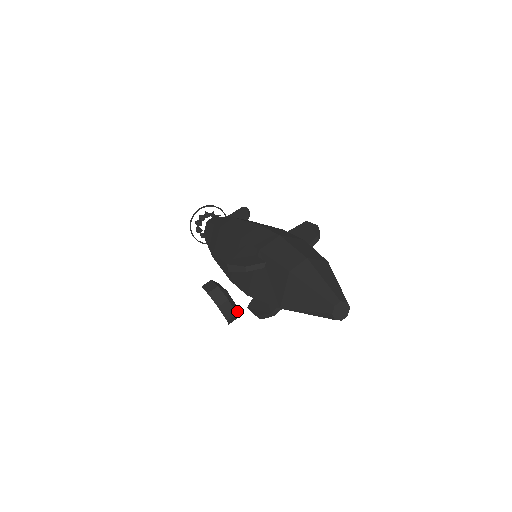
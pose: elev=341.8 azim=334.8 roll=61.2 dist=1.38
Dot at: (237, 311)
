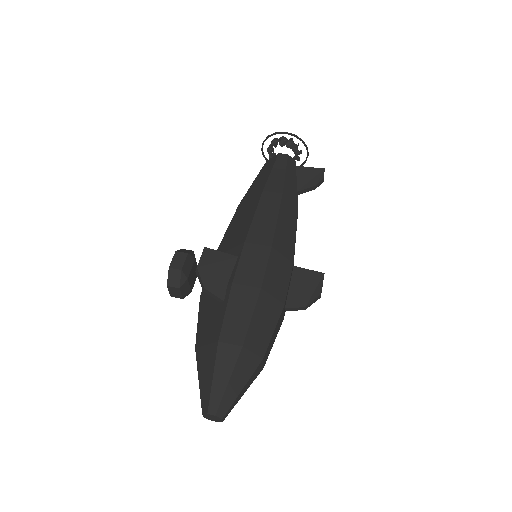
Dot at: occluded
